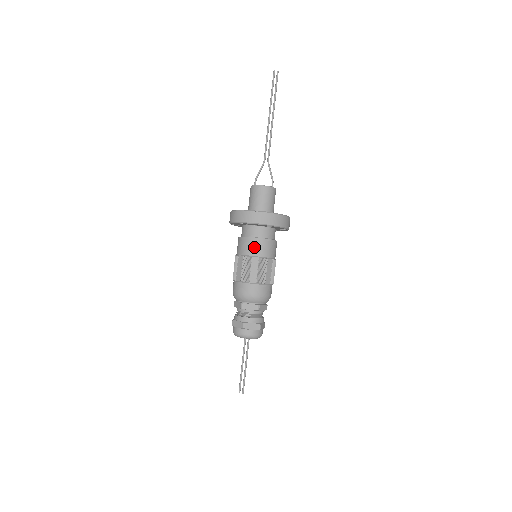
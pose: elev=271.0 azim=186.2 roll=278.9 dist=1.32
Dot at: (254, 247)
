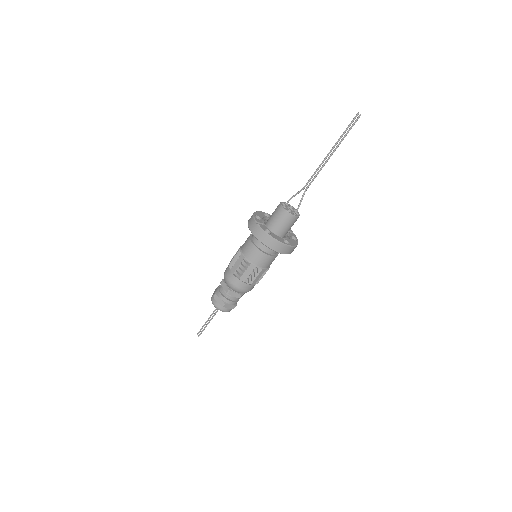
Dot at: (247, 248)
